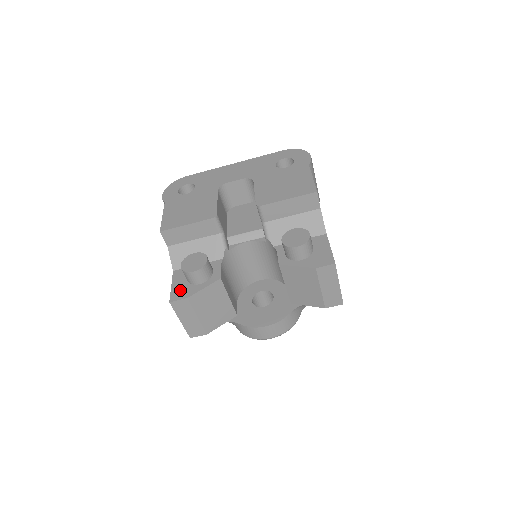
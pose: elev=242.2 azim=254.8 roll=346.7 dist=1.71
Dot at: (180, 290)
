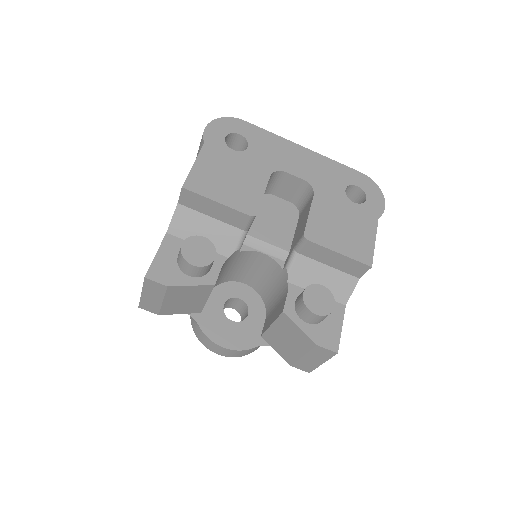
Dot at: (164, 268)
